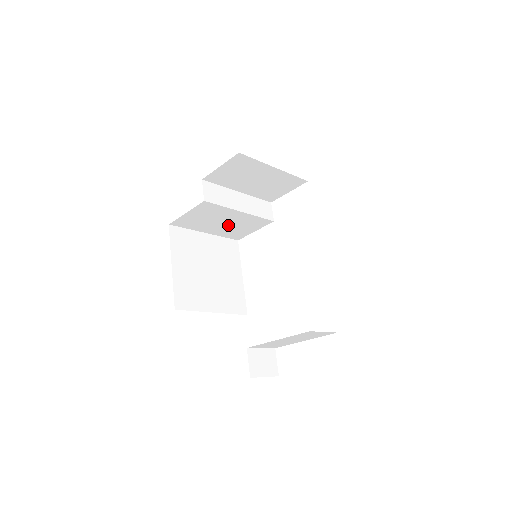
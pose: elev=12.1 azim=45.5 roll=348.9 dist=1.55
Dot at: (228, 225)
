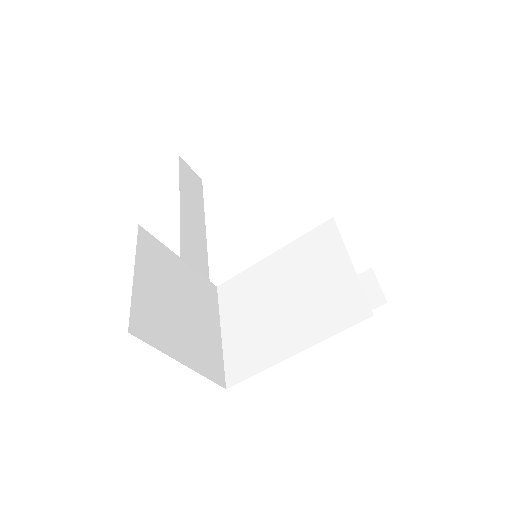
Dot at: occluded
